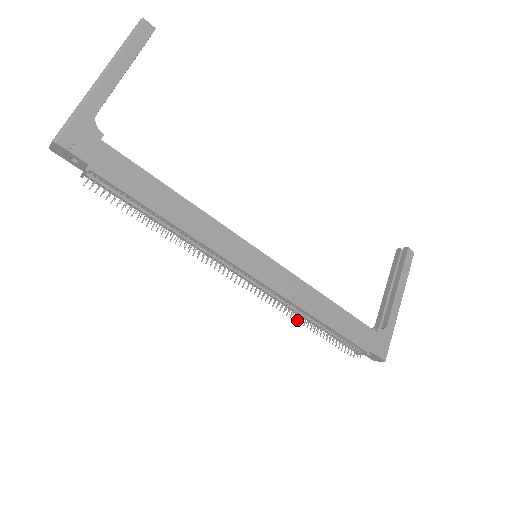
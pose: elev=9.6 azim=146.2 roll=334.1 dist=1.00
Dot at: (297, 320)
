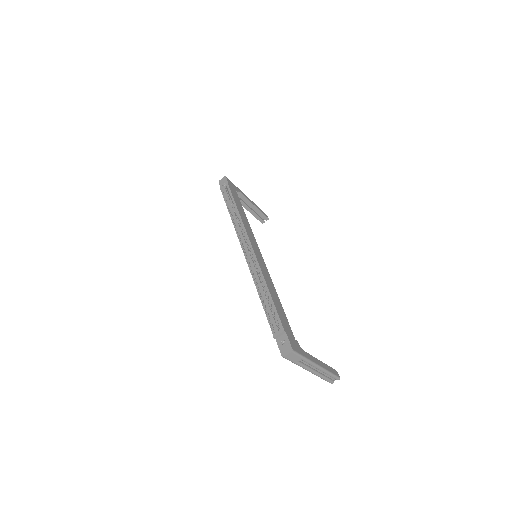
Dot at: occluded
